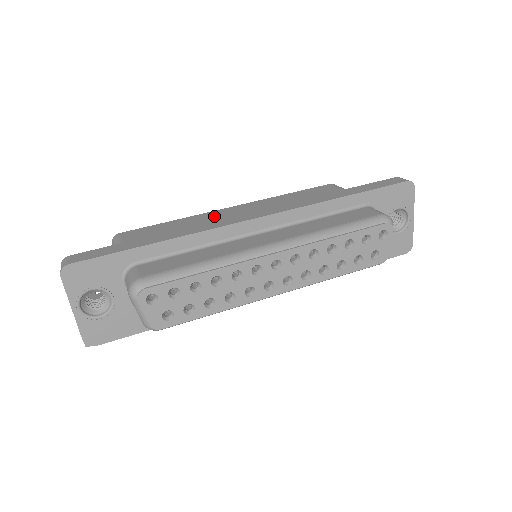
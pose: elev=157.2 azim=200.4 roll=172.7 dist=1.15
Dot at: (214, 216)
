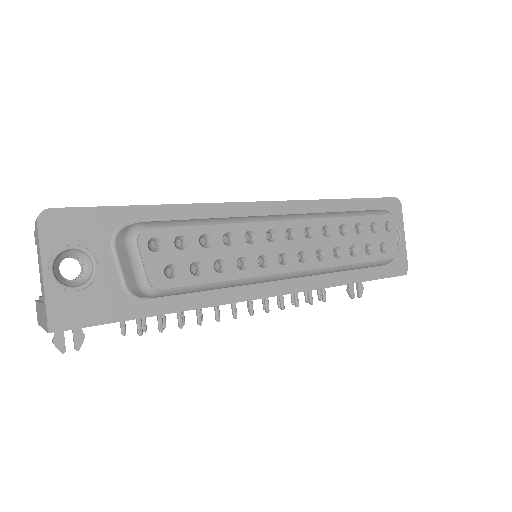
Dot at: occluded
